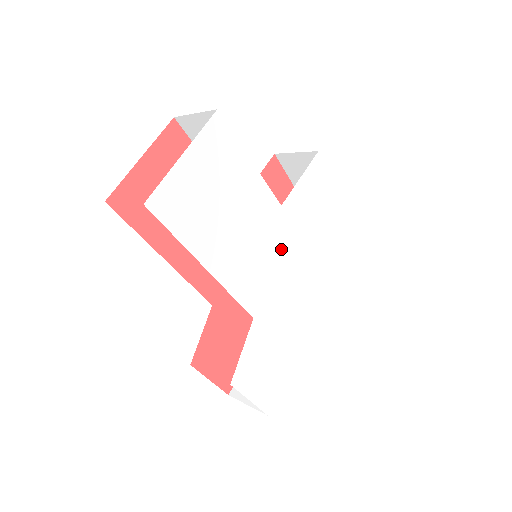
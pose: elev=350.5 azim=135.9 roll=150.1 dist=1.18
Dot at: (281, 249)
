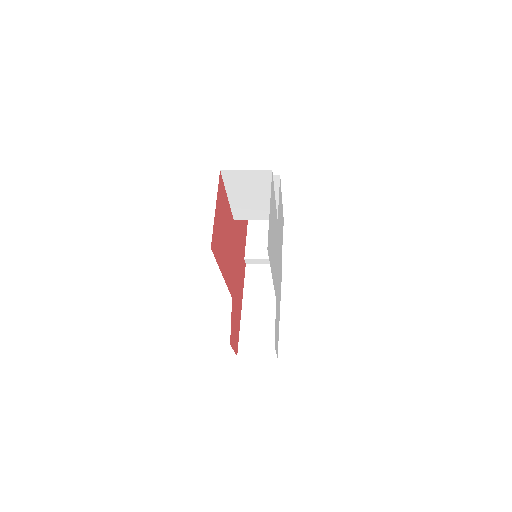
Dot at: occluded
